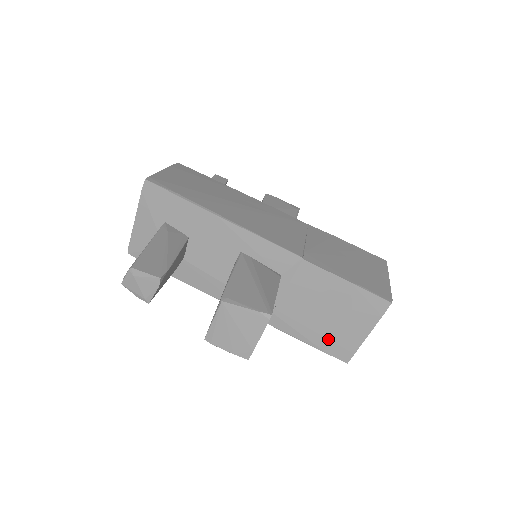
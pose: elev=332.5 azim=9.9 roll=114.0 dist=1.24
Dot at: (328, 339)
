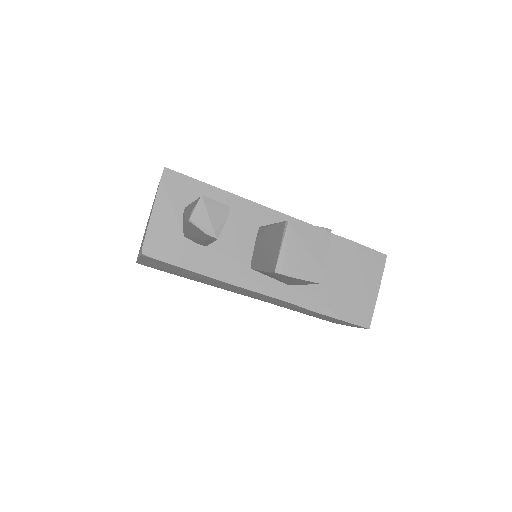
Dot at: (348, 306)
